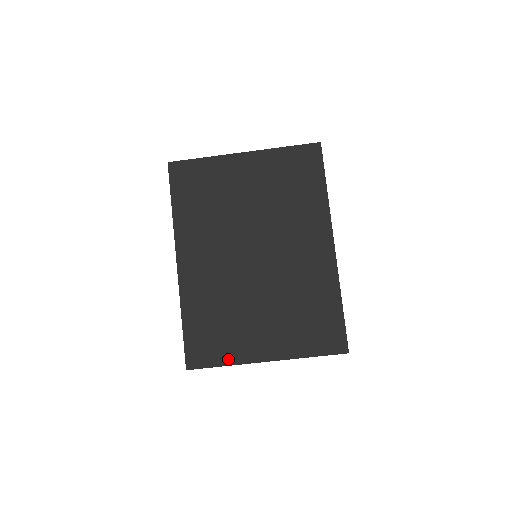
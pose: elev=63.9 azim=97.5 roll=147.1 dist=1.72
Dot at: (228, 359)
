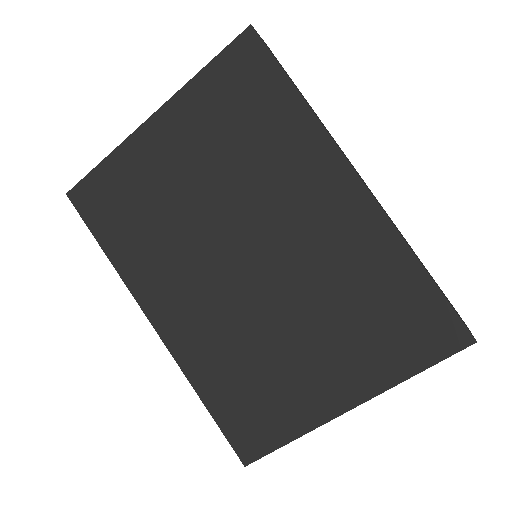
Dot at: (292, 429)
